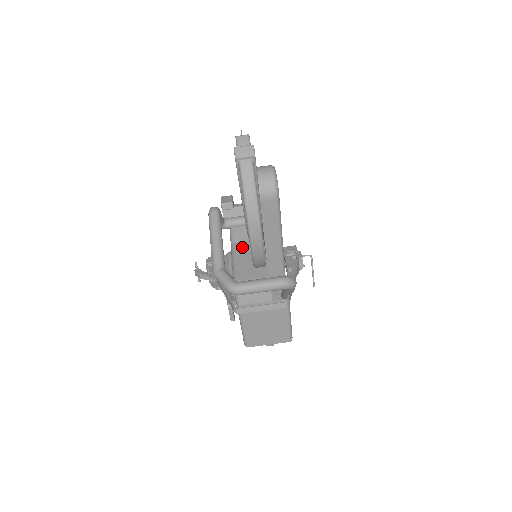
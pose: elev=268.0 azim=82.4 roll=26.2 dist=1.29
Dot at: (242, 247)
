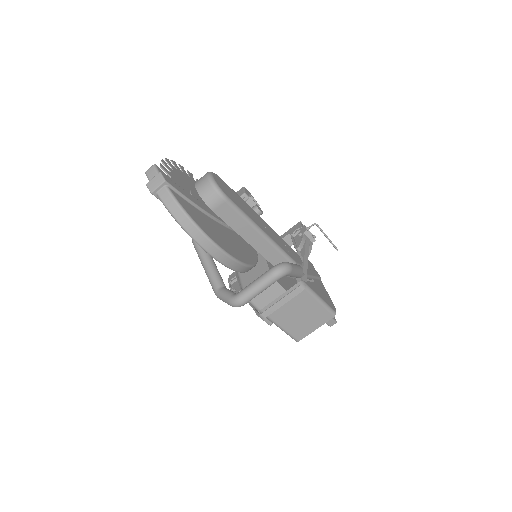
Dot at: occluded
